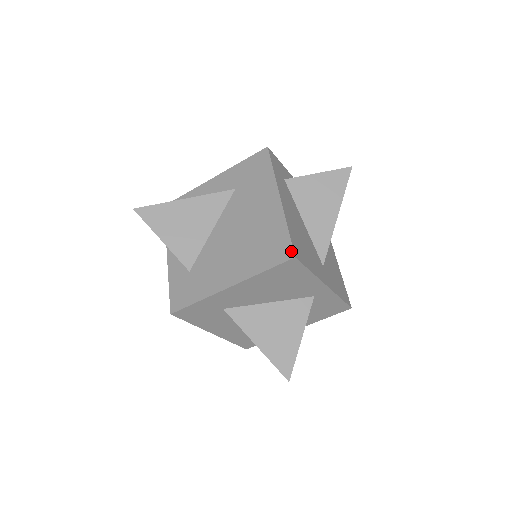
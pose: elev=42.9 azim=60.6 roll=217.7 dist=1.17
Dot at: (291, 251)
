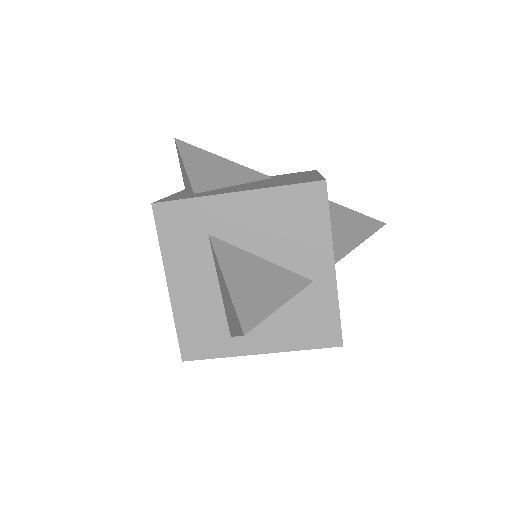
Dot at: (323, 179)
